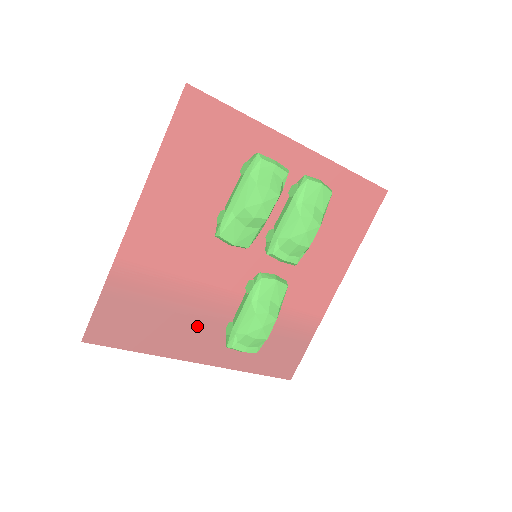
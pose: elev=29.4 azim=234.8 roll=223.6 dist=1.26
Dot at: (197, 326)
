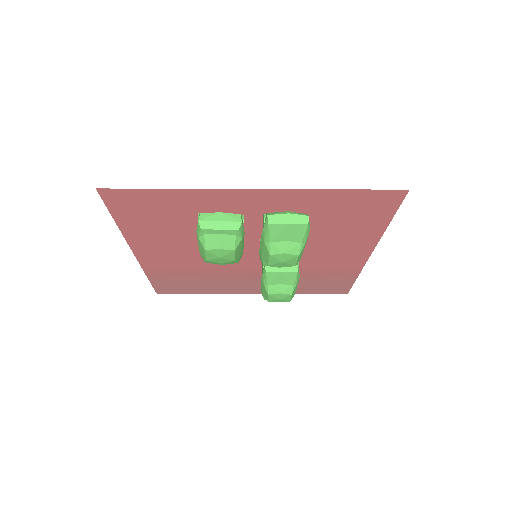
Dot at: (235, 282)
